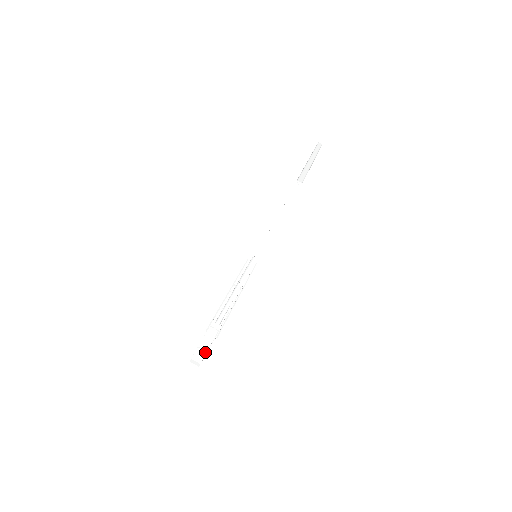
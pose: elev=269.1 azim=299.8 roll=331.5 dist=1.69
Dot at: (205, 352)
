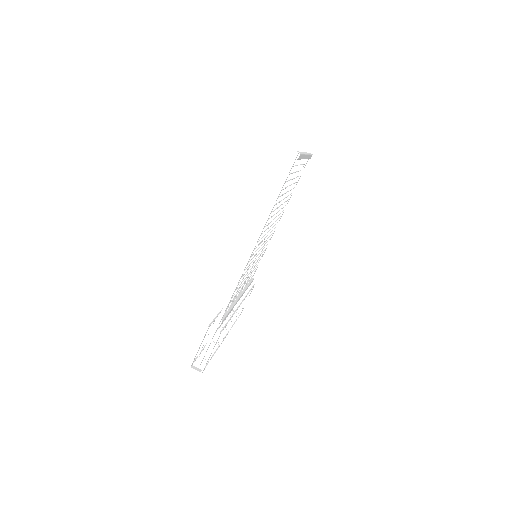
Dot at: occluded
